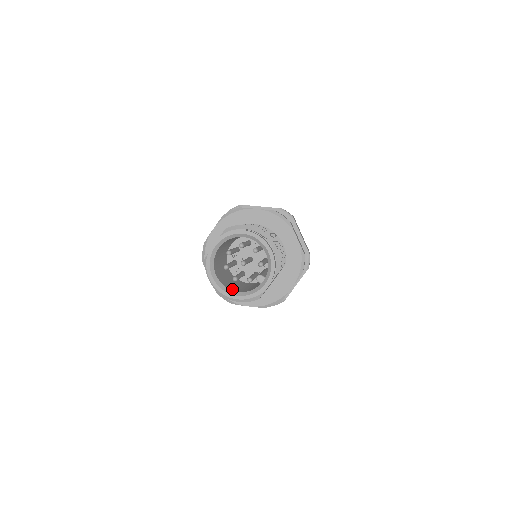
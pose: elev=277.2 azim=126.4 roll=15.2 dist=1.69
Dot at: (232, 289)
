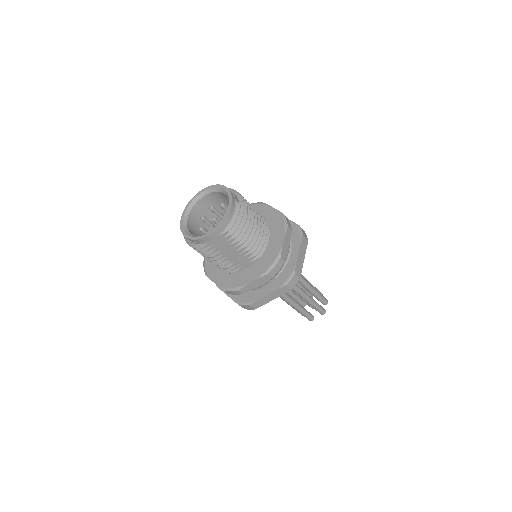
Dot at: (191, 232)
